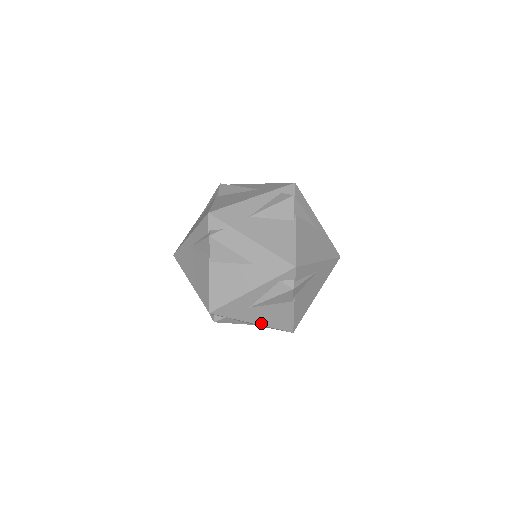
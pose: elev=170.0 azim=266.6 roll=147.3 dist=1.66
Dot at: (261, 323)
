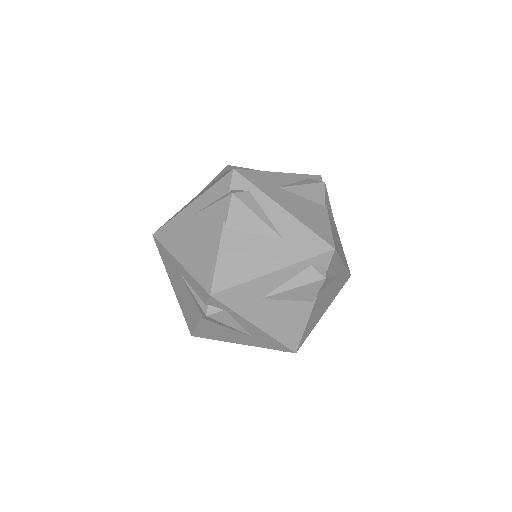
Dot at: (293, 214)
